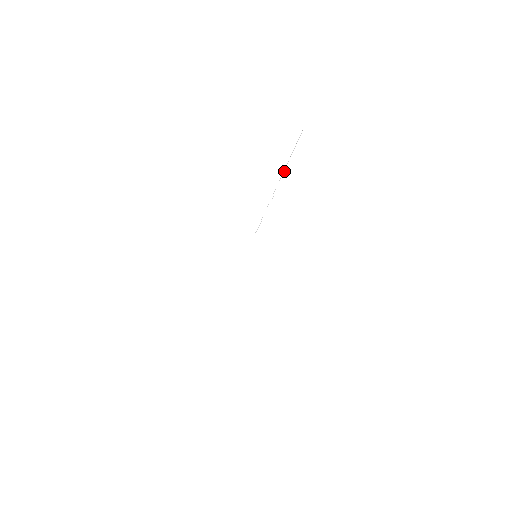
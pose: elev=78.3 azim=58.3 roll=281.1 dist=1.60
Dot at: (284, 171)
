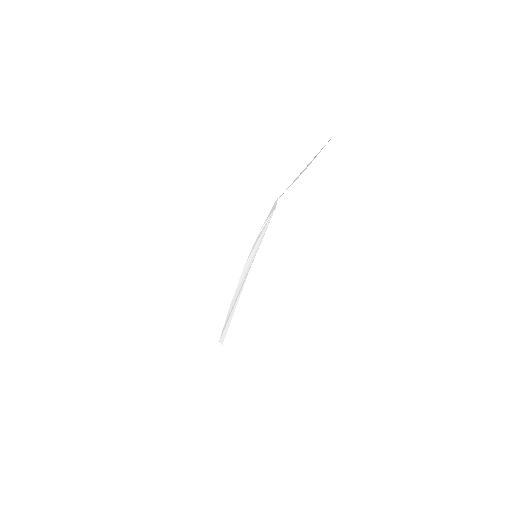
Dot at: (310, 163)
